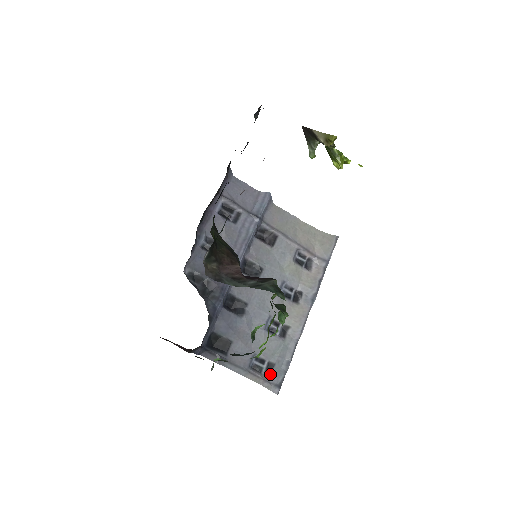
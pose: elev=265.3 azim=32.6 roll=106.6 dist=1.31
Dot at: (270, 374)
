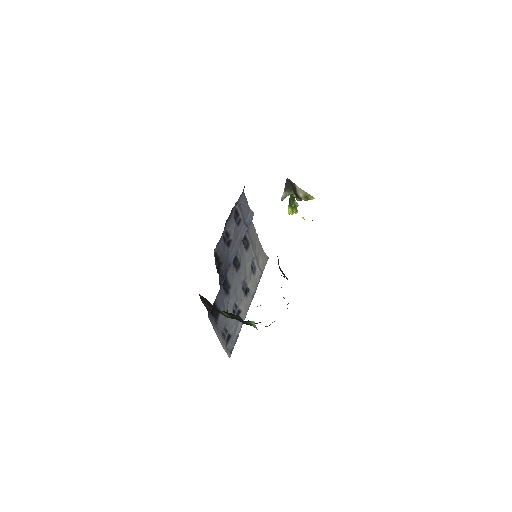
Dot at: (228, 342)
